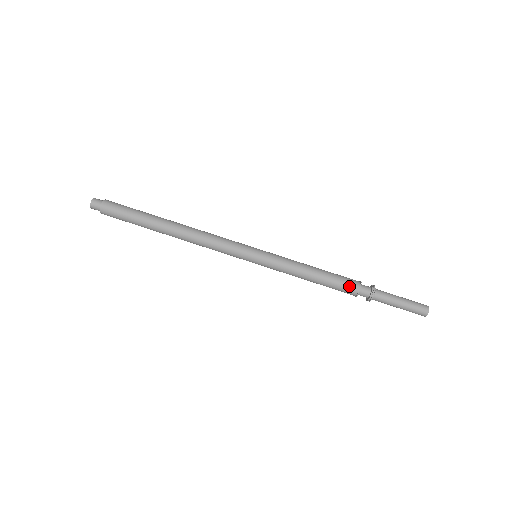
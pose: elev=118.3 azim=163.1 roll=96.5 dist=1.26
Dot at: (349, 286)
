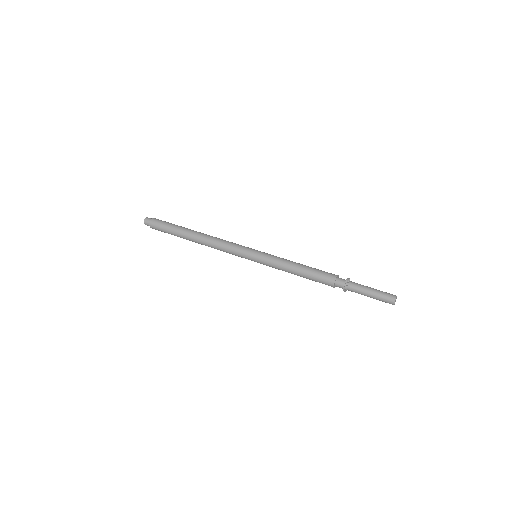
Dot at: (327, 275)
